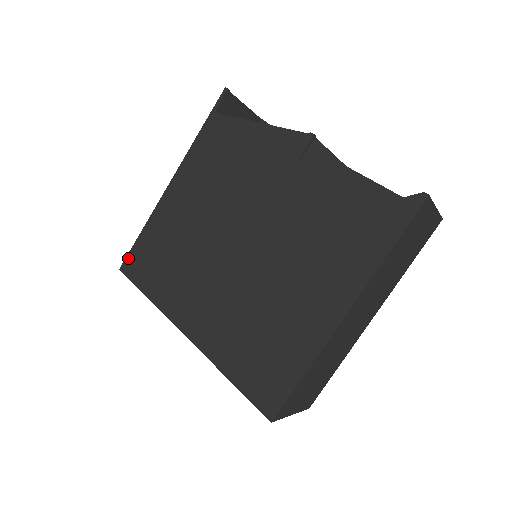
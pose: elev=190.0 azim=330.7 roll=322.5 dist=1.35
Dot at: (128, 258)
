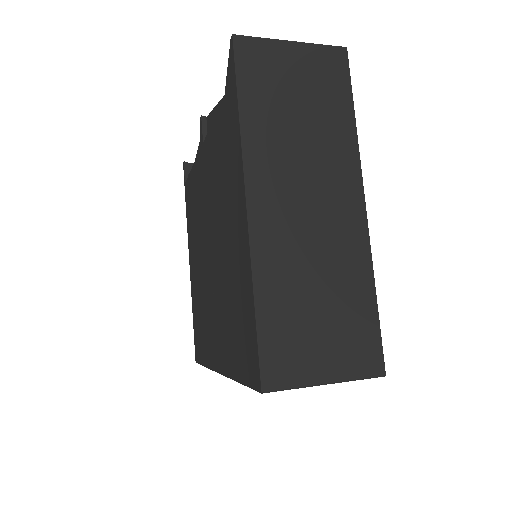
Dot at: (195, 347)
